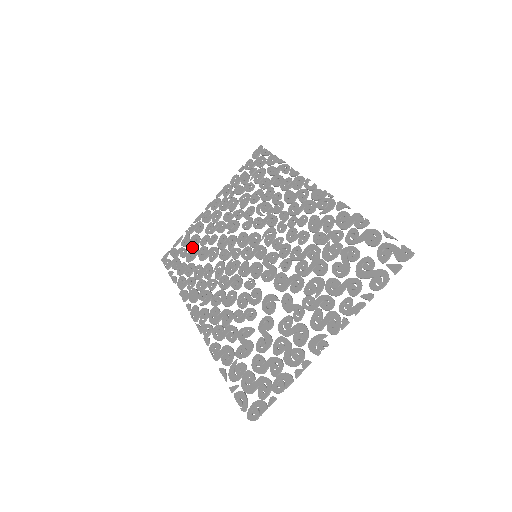
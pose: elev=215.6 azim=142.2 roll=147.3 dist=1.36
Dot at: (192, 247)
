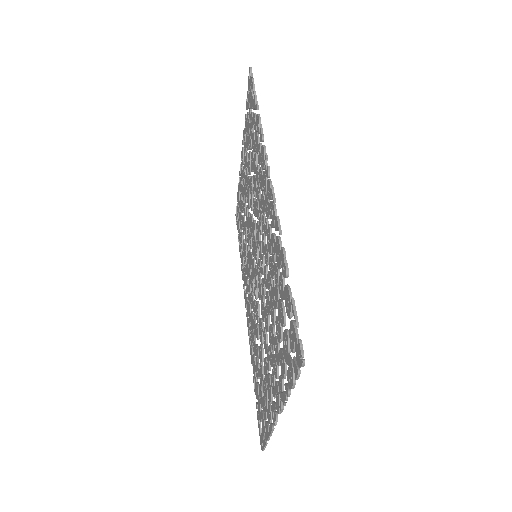
Dot at: (240, 212)
